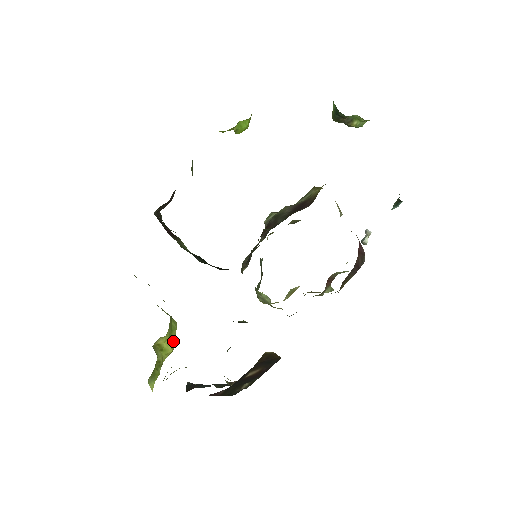
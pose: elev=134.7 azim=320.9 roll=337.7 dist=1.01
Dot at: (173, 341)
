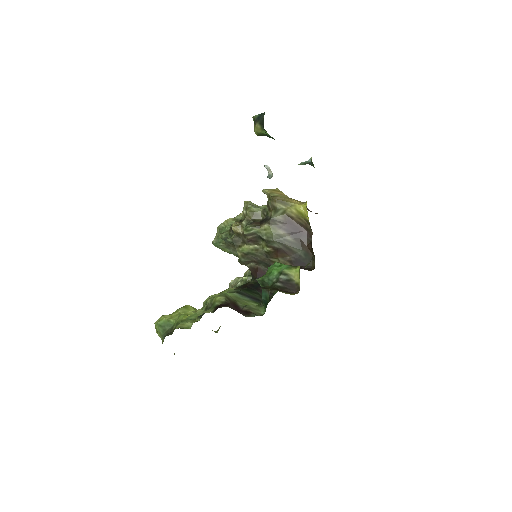
Dot at: occluded
